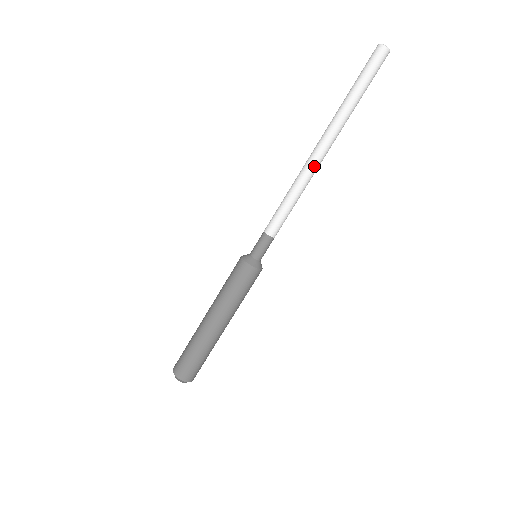
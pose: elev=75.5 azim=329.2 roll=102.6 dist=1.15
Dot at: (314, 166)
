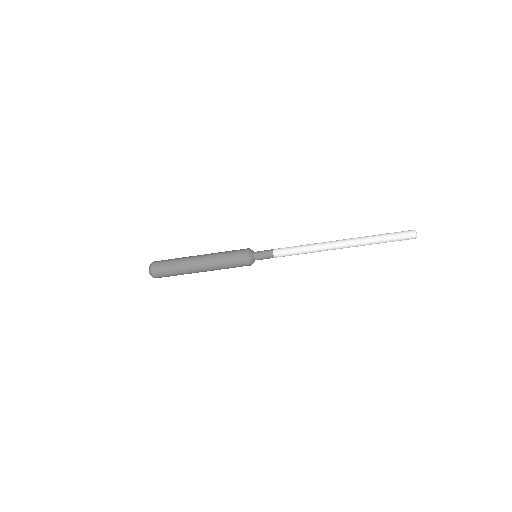
Dot at: (329, 249)
